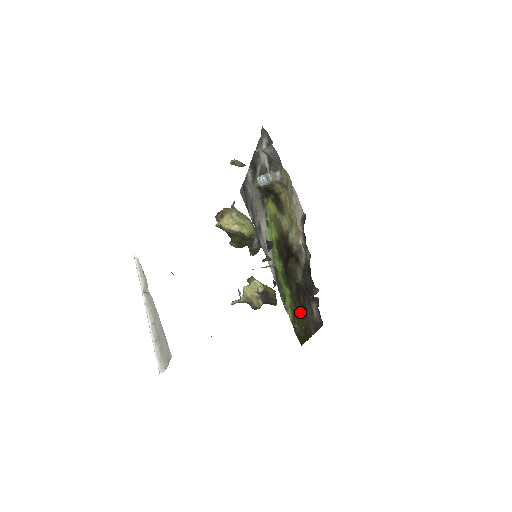
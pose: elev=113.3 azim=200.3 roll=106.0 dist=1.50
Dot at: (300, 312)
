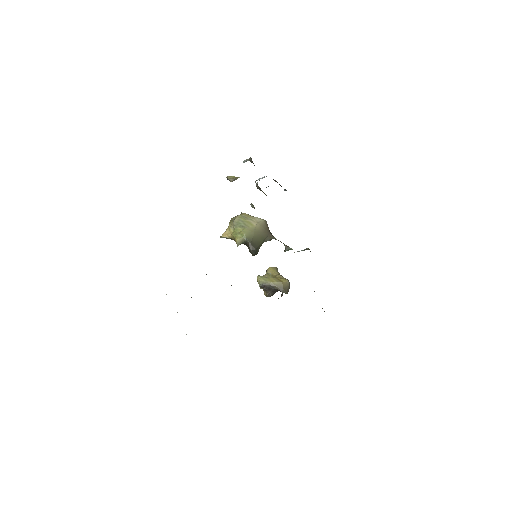
Dot at: occluded
